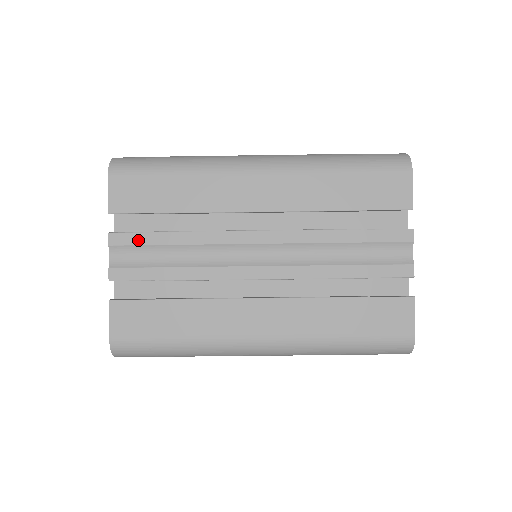
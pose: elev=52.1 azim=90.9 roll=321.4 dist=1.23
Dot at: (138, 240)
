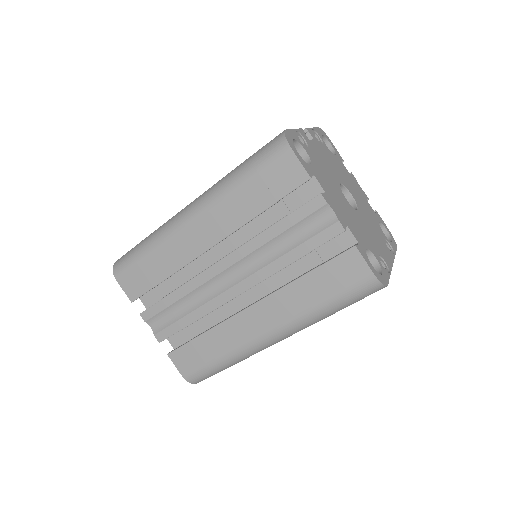
Dot at: (157, 310)
